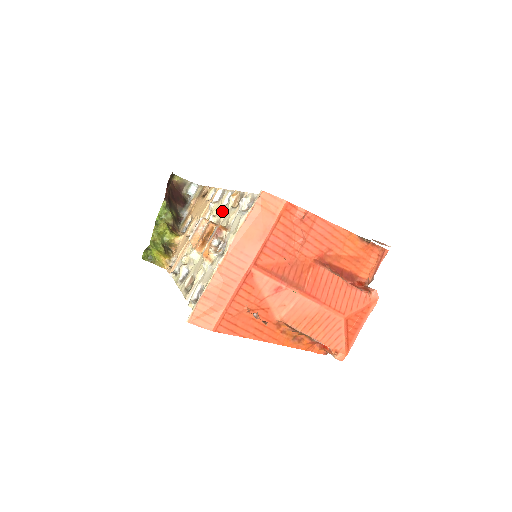
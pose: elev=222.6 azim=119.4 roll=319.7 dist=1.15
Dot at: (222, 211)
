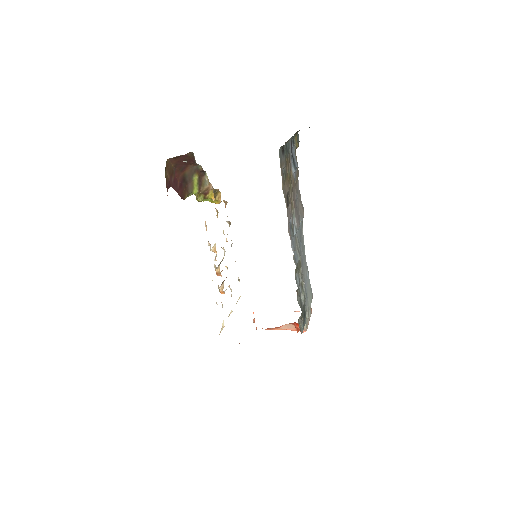
Dot at: occluded
